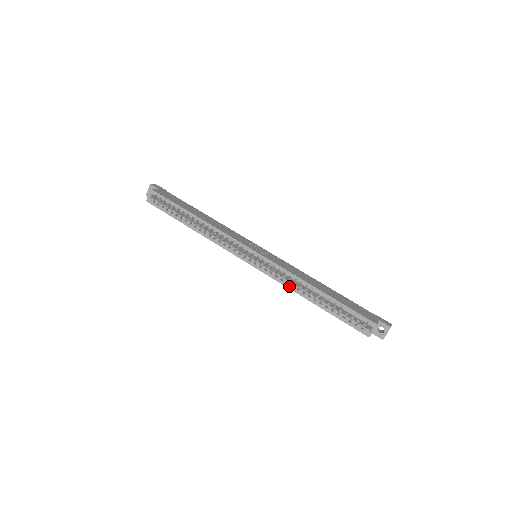
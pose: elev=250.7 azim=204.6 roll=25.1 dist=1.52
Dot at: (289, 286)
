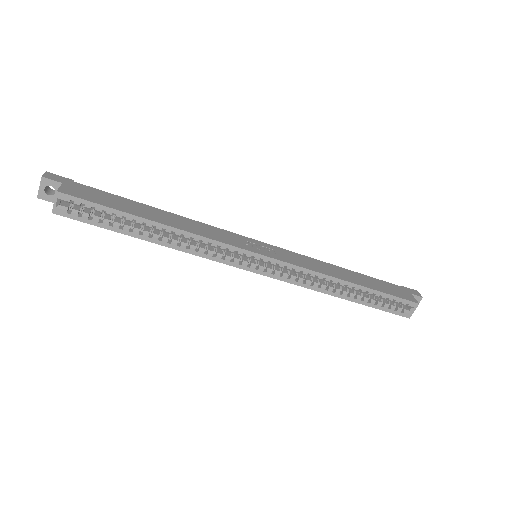
Dot at: (315, 288)
